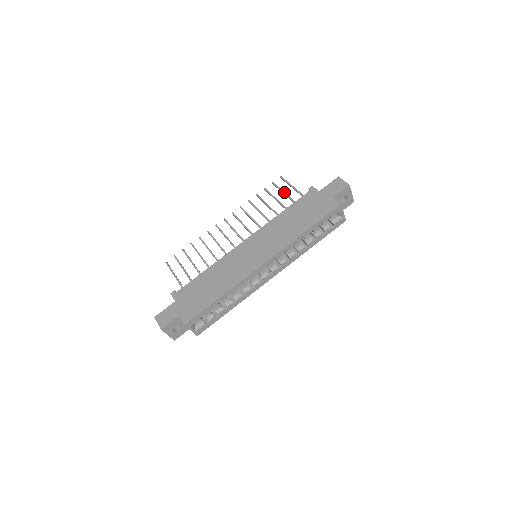
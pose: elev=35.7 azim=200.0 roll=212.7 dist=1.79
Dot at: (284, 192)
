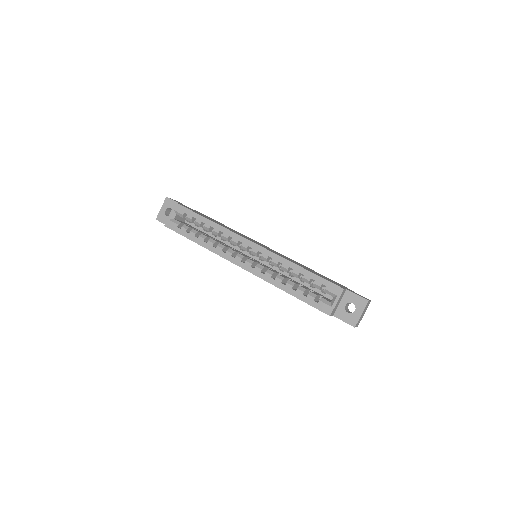
Dot at: occluded
